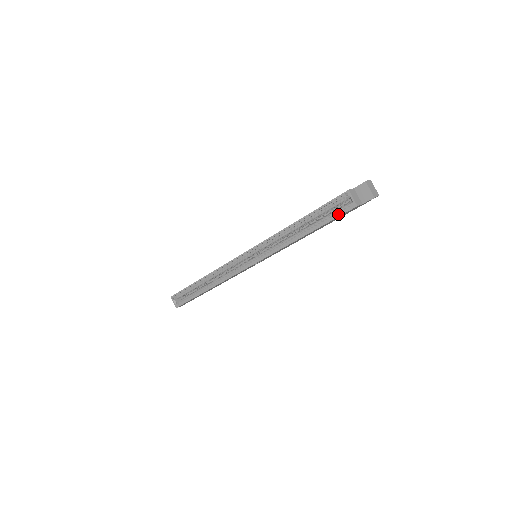
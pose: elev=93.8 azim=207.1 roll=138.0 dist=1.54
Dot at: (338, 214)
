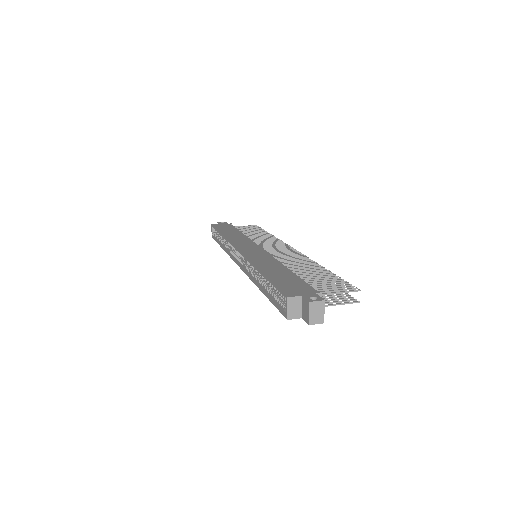
Dot at: (280, 306)
